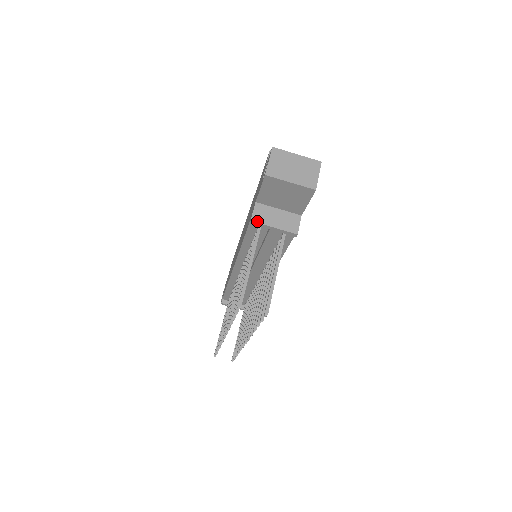
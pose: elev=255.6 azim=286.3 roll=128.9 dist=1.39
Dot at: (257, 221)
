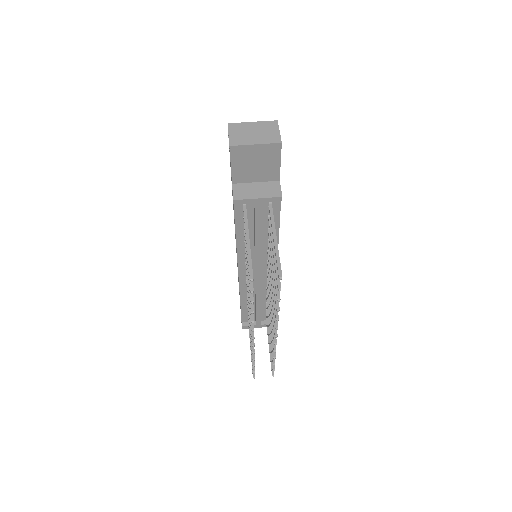
Dot at: (239, 198)
